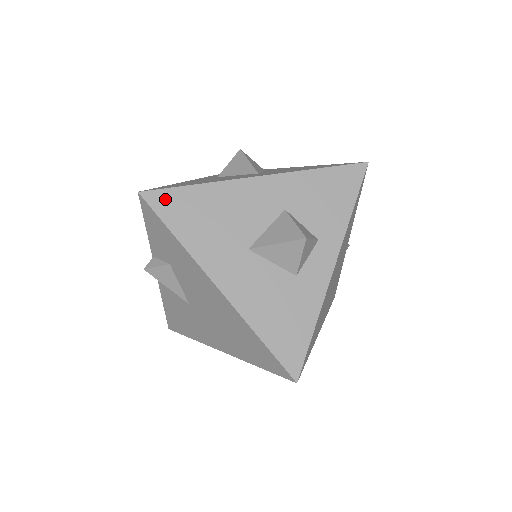
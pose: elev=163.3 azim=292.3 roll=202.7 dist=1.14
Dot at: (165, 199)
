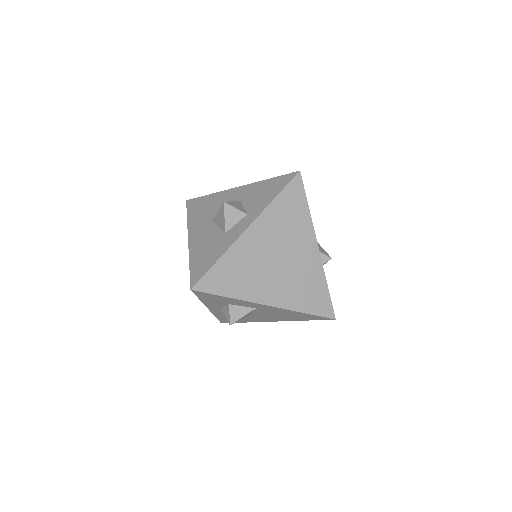
Dot at: (194, 202)
